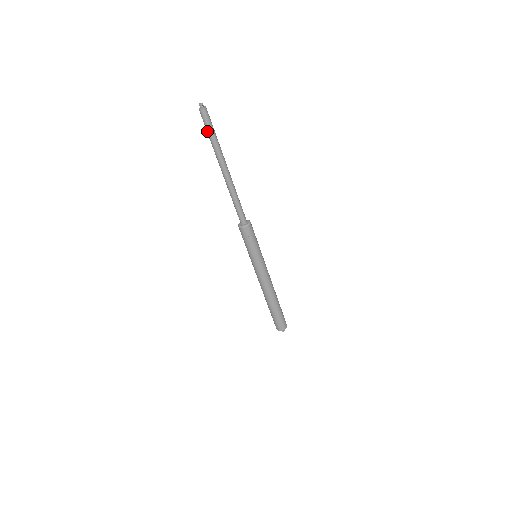
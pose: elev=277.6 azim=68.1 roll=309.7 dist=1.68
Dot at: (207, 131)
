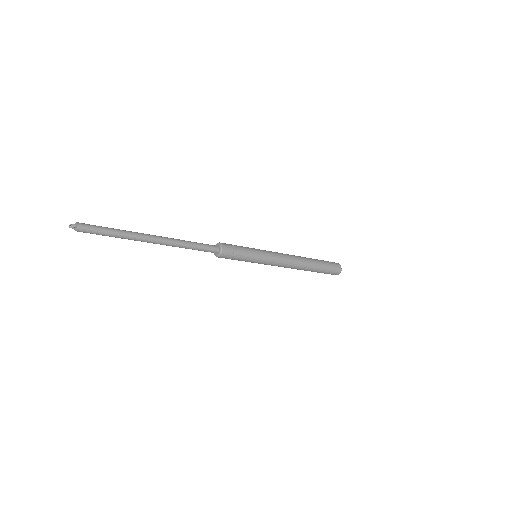
Dot at: (103, 235)
